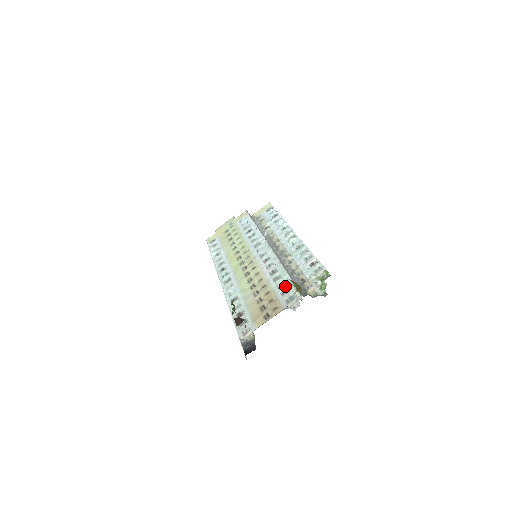
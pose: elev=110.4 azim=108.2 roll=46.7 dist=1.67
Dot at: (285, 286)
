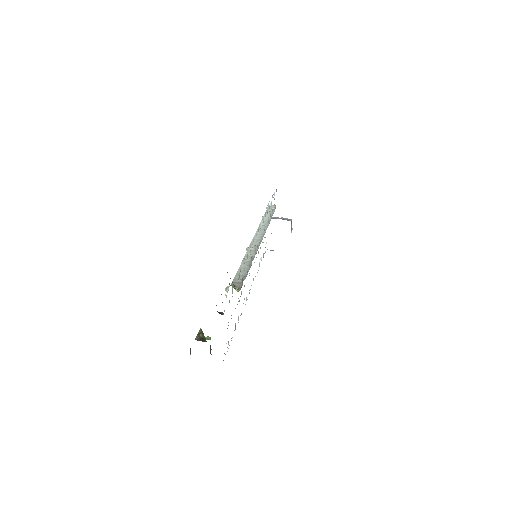
Dot at: (232, 289)
